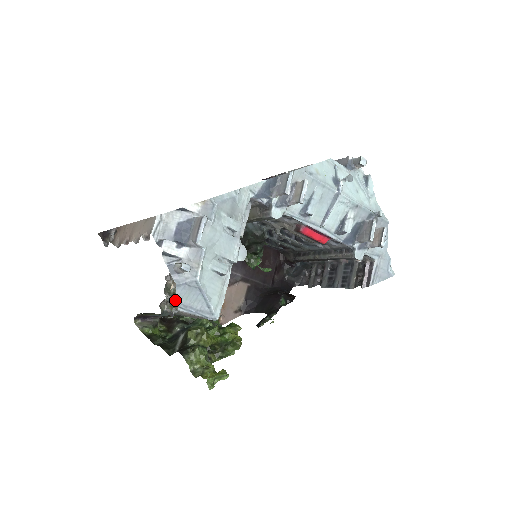
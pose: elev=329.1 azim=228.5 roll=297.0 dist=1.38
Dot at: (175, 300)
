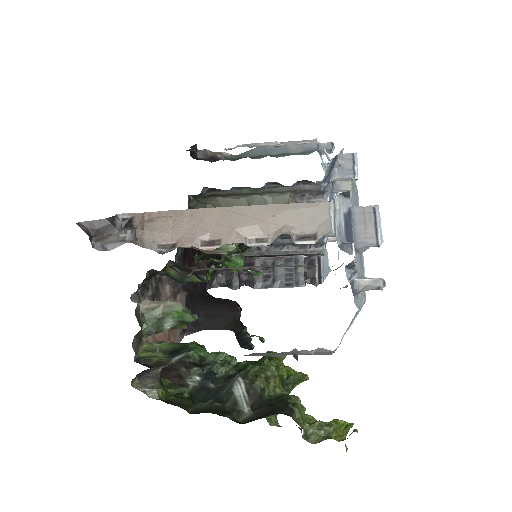
Dot at: (142, 332)
